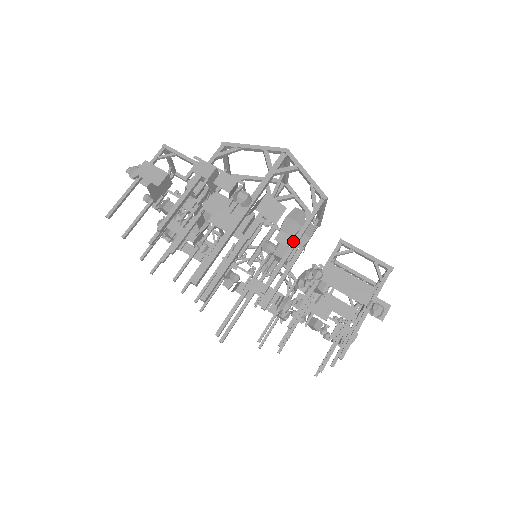
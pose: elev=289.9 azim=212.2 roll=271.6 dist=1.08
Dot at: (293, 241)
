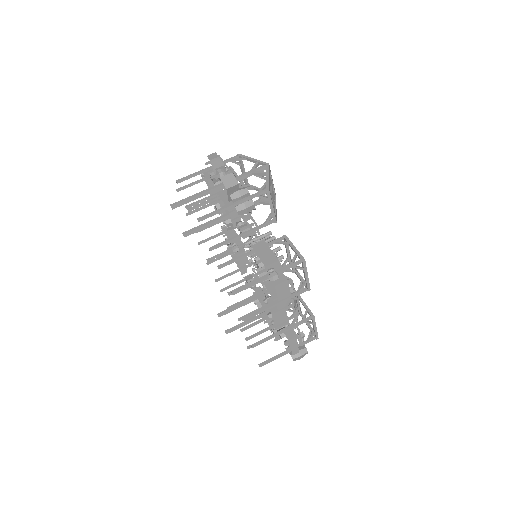
Dot at: (233, 203)
